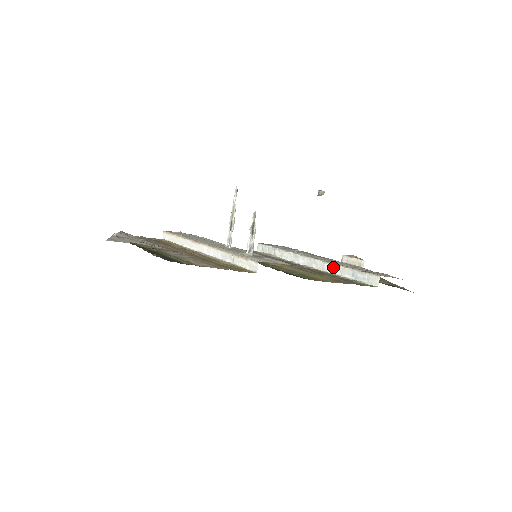
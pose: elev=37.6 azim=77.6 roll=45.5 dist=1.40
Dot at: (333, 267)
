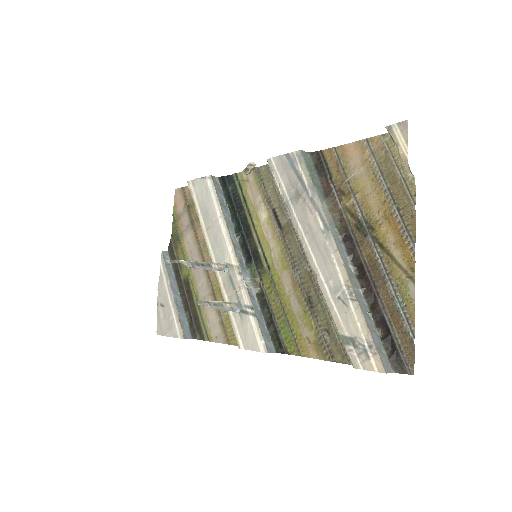
Dot at: (324, 293)
